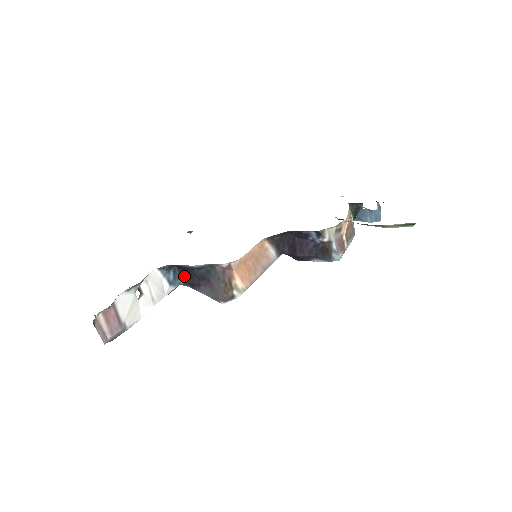
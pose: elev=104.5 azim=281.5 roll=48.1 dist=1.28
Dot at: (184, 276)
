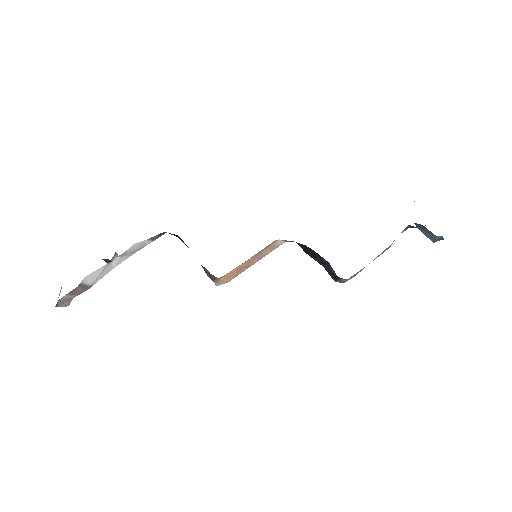
Dot at: occluded
